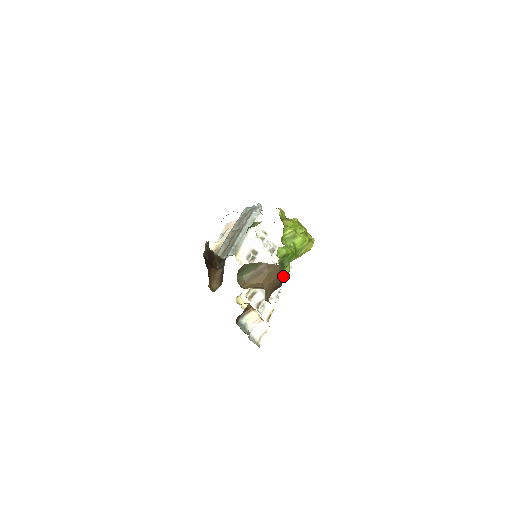
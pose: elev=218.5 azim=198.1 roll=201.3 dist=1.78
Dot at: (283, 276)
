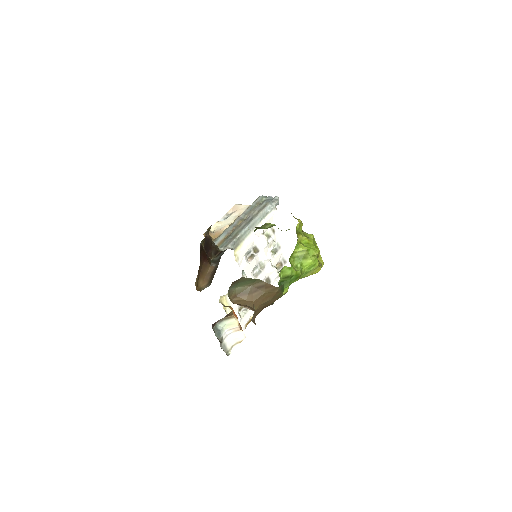
Dot at: occluded
